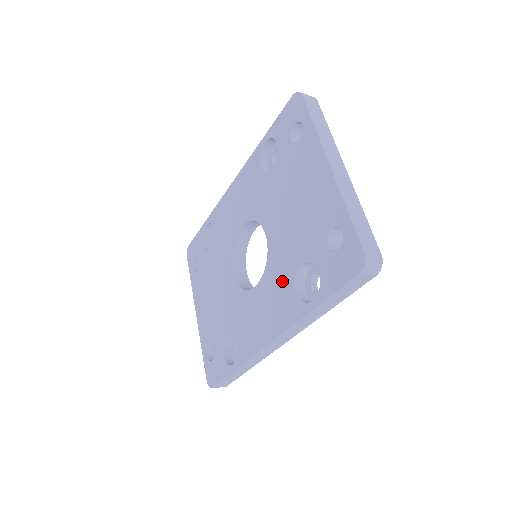
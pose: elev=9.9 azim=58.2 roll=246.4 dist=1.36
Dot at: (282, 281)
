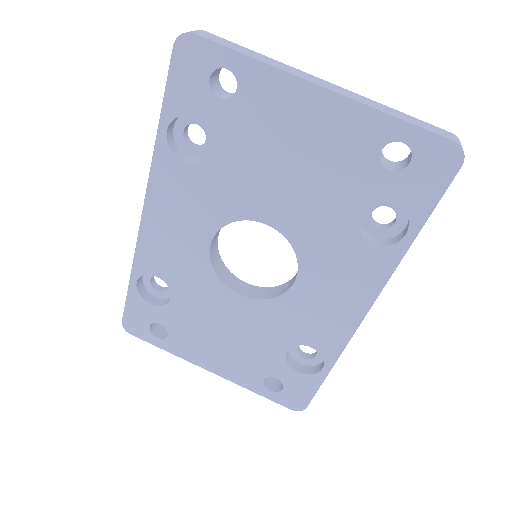
Dot at: (338, 249)
